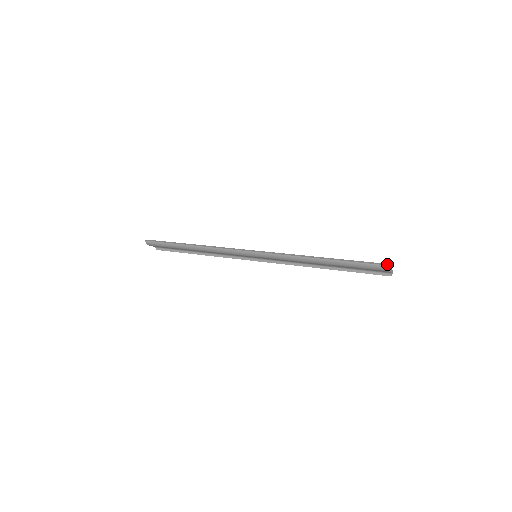
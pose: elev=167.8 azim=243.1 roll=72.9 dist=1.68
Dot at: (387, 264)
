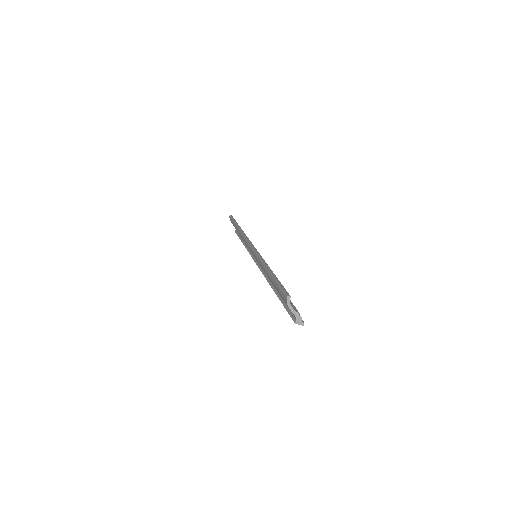
Dot at: (289, 295)
